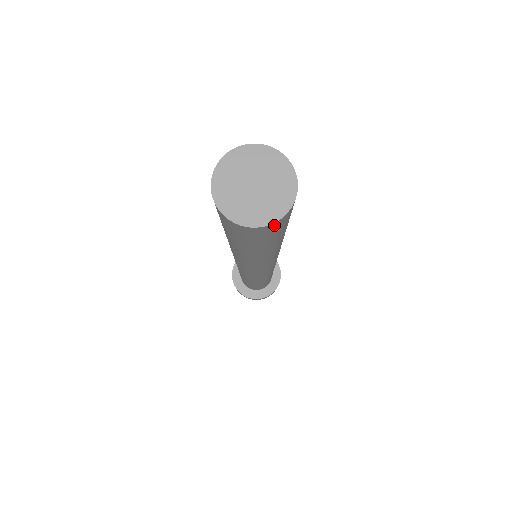
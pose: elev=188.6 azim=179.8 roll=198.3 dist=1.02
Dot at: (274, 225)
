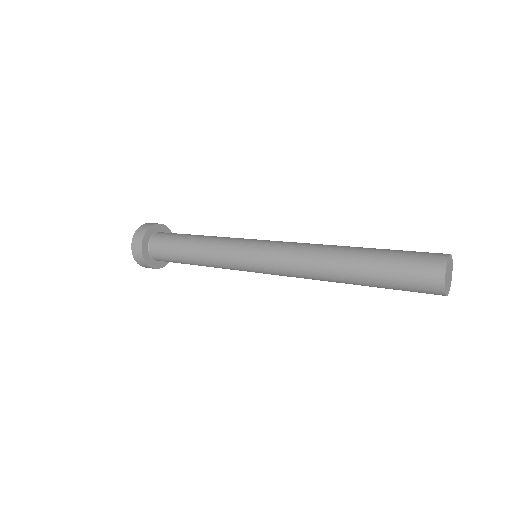
Dot at: occluded
